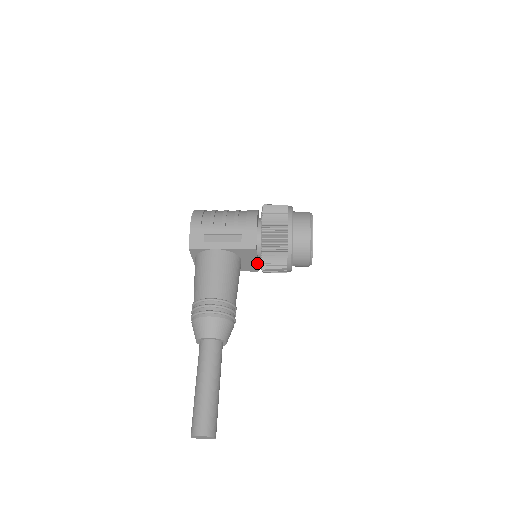
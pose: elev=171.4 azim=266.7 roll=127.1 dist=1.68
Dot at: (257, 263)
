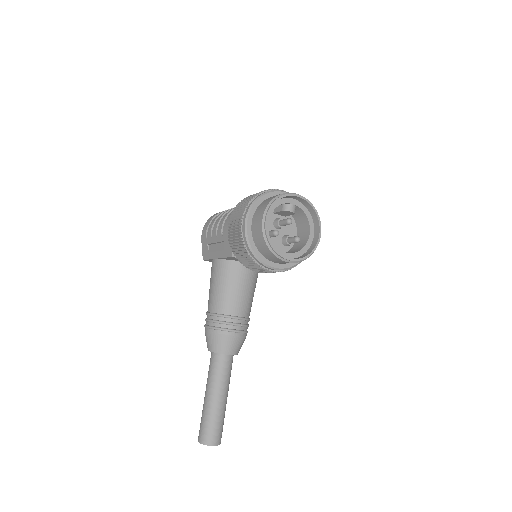
Dot at: occluded
